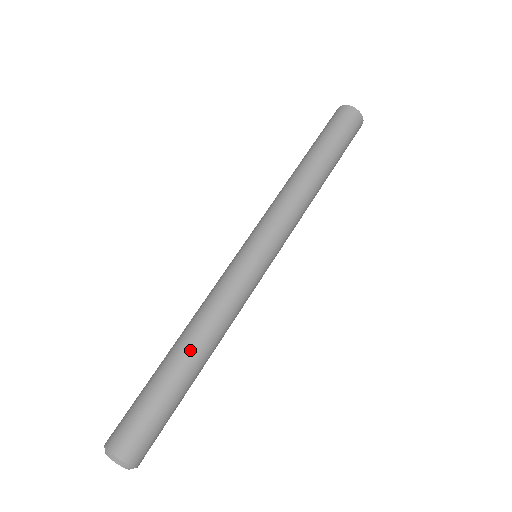
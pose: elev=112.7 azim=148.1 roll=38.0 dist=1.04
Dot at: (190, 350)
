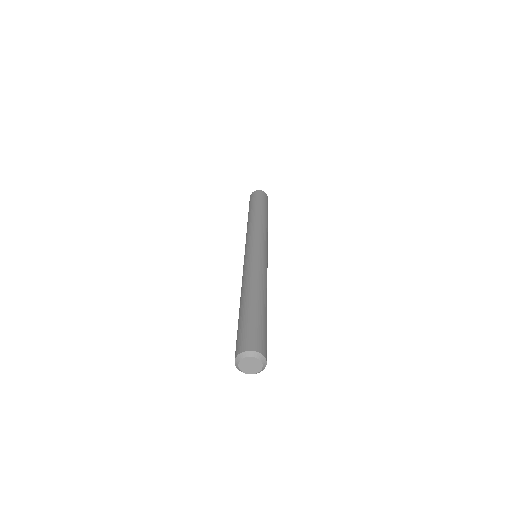
Dot at: (255, 292)
